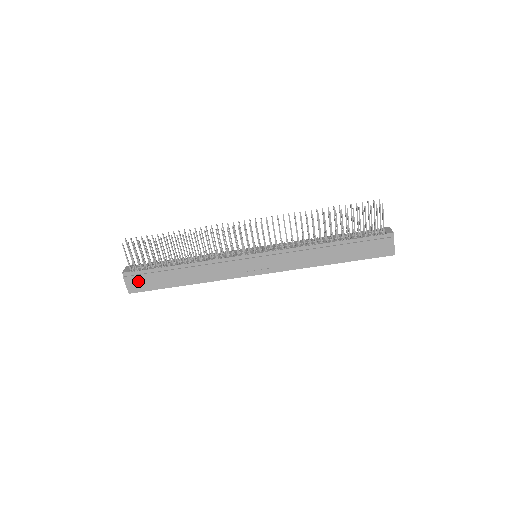
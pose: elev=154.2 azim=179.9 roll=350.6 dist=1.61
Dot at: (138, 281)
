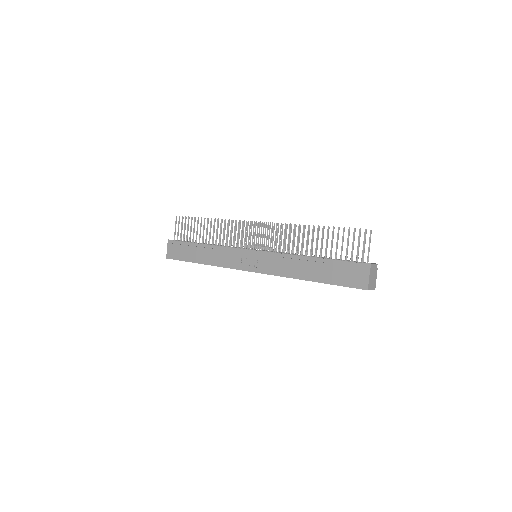
Dot at: (174, 249)
